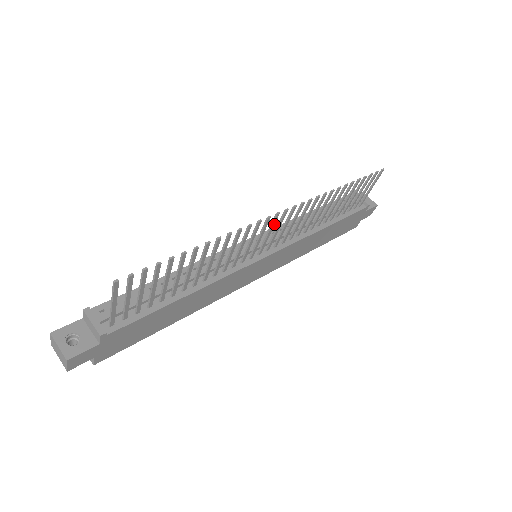
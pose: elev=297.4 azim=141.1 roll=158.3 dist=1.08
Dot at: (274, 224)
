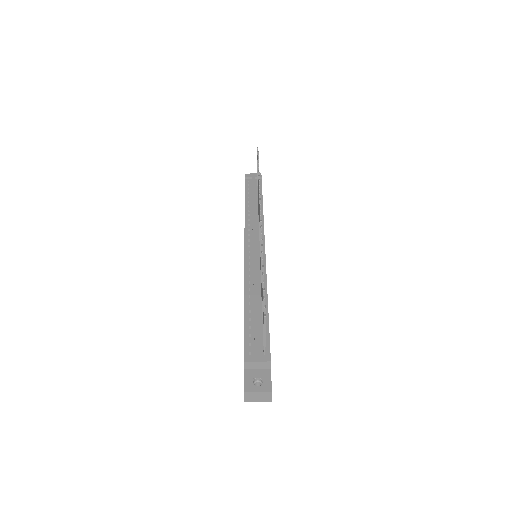
Dot at: occluded
